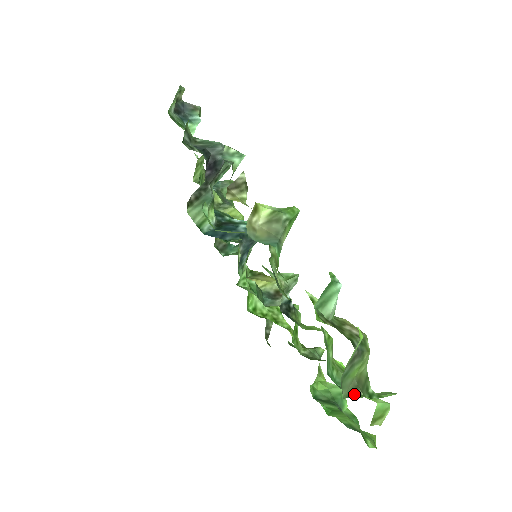
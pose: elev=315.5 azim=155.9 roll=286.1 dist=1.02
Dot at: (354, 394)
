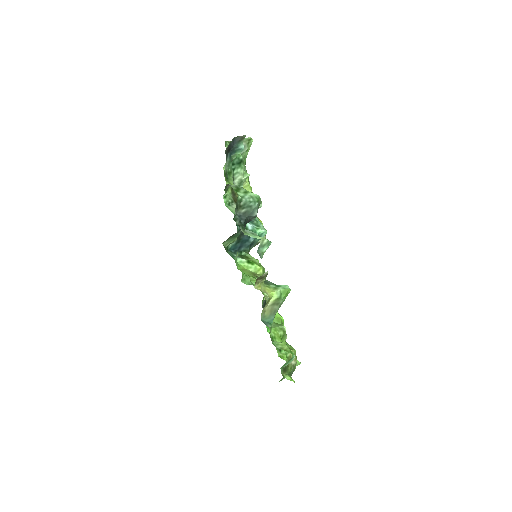
Dot at: (283, 378)
